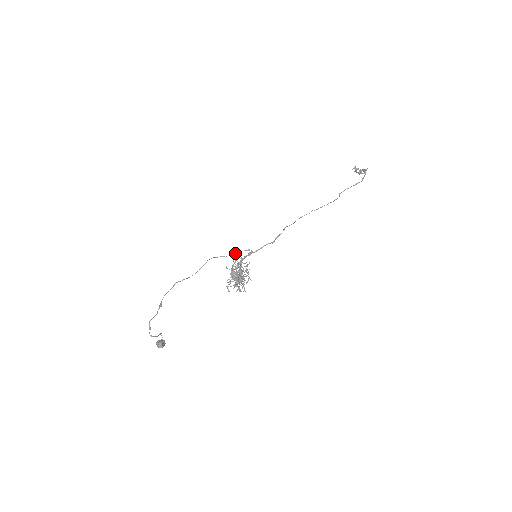
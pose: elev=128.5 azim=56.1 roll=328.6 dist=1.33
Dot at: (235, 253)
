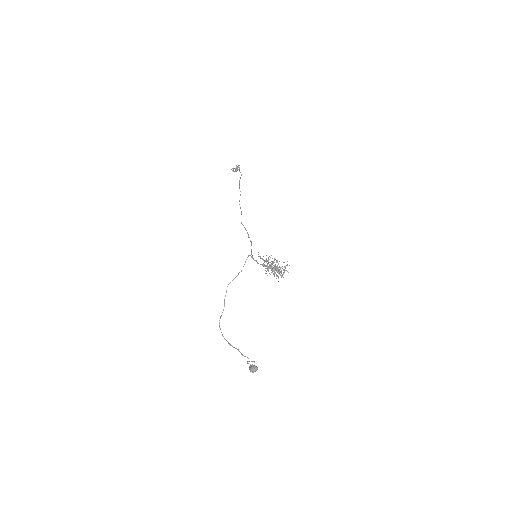
Dot at: occluded
